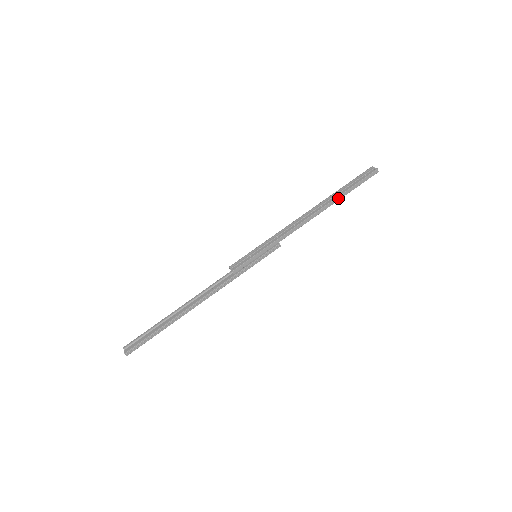
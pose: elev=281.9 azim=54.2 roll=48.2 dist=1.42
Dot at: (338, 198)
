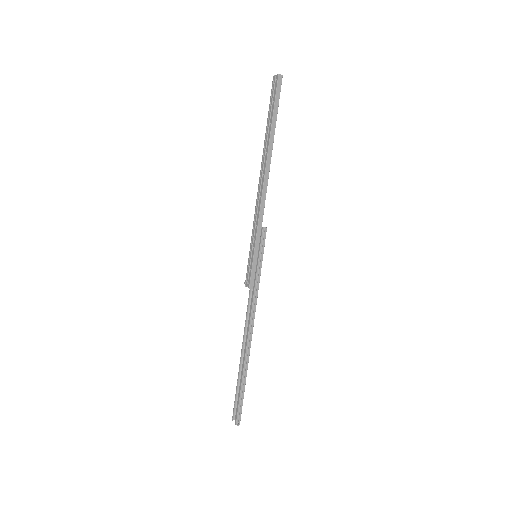
Dot at: (271, 138)
